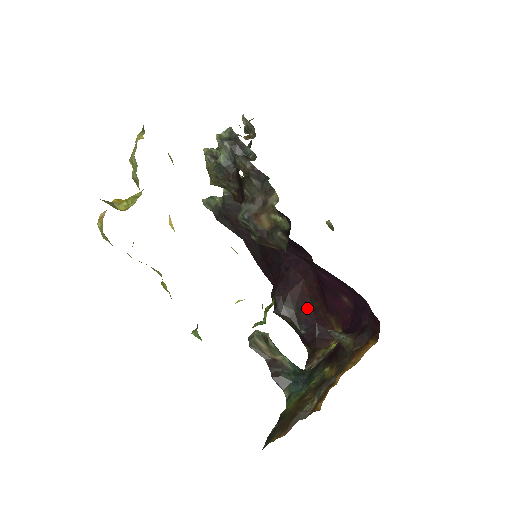
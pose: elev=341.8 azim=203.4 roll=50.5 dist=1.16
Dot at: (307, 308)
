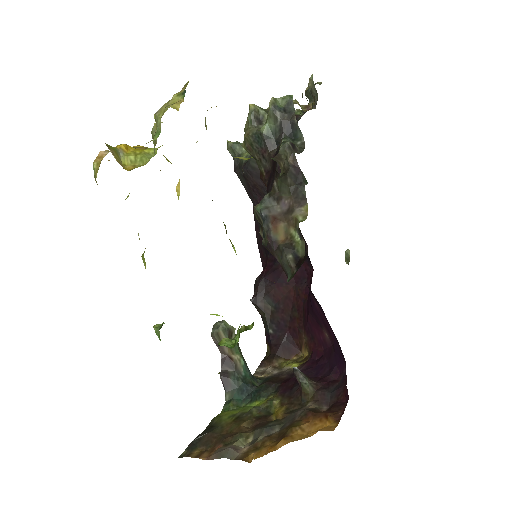
Dot at: (285, 312)
